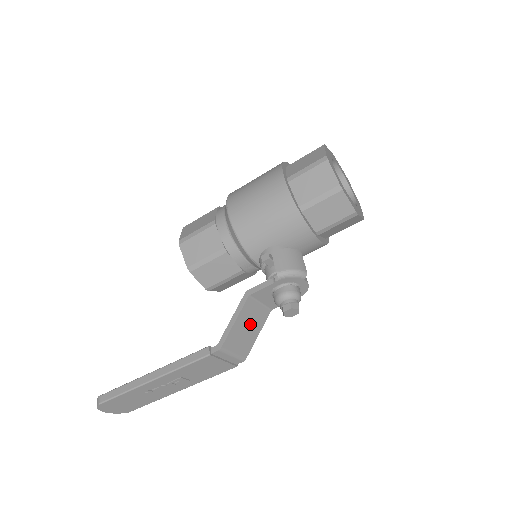
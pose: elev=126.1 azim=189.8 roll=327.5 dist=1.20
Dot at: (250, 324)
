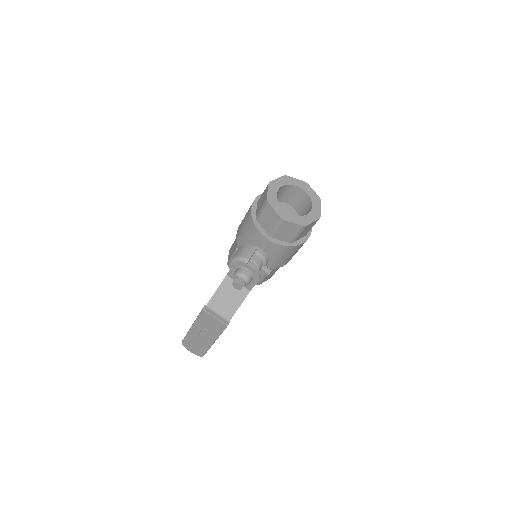
Dot at: (231, 296)
